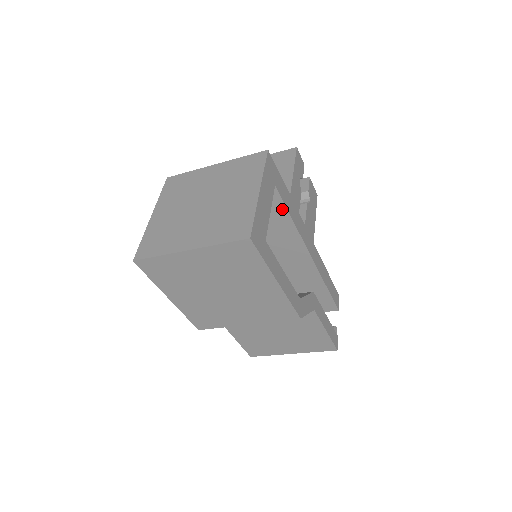
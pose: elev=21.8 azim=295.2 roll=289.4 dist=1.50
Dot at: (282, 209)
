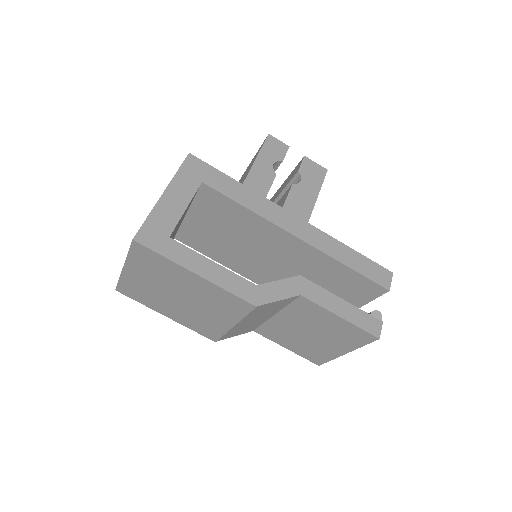
Dot at: (229, 201)
